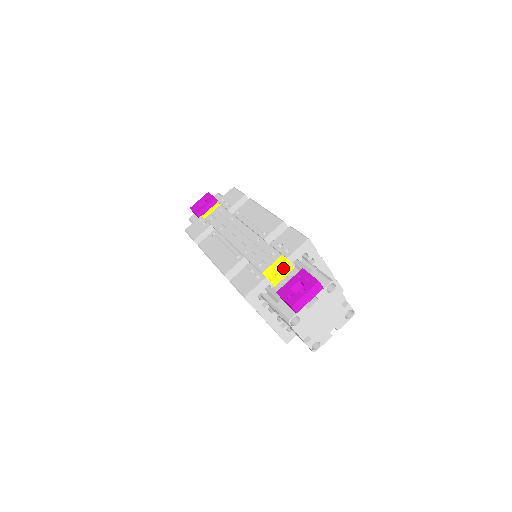
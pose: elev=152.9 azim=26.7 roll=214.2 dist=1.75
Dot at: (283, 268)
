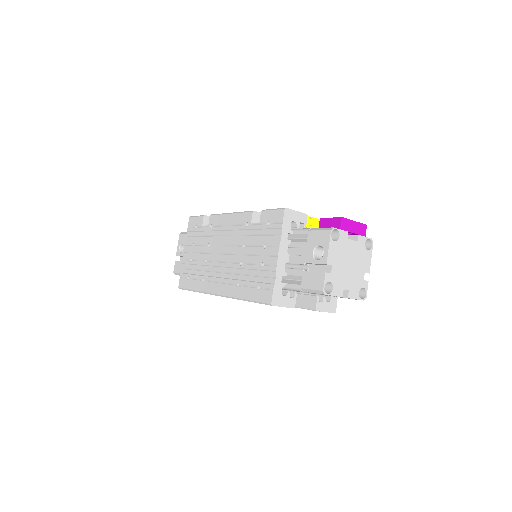
Dot at: occluded
